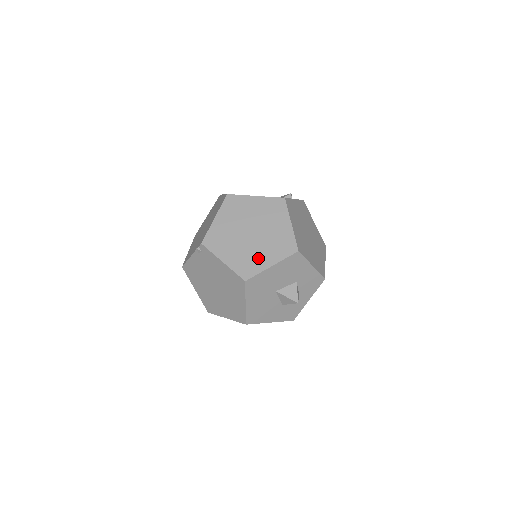
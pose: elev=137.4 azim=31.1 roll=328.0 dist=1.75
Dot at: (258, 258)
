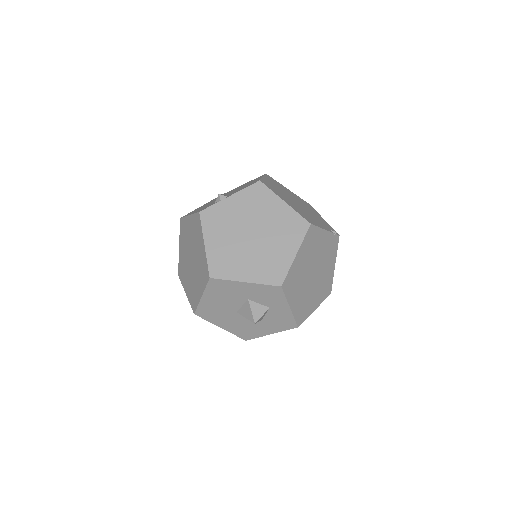
Dot at: (196, 288)
